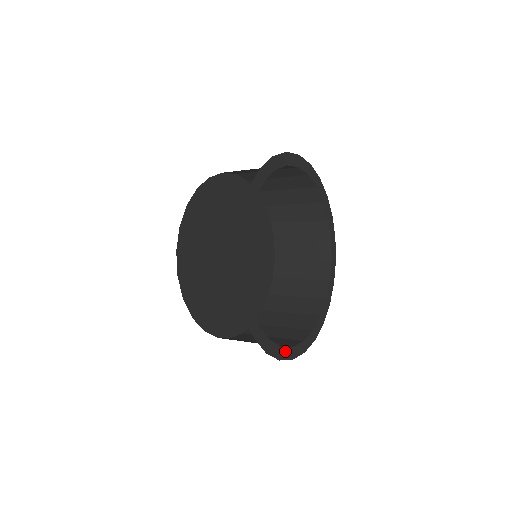
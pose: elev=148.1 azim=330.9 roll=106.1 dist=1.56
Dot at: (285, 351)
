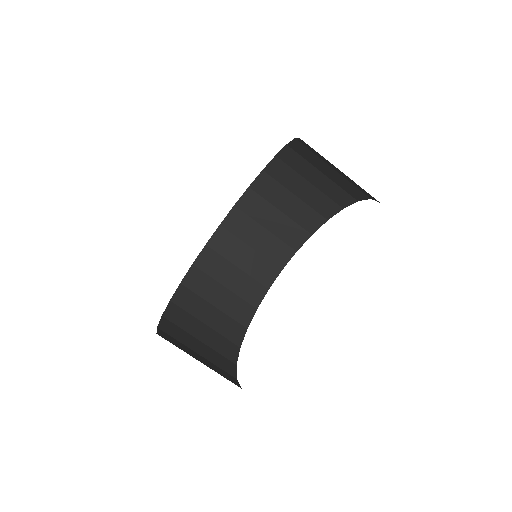
Dot at: occluded
